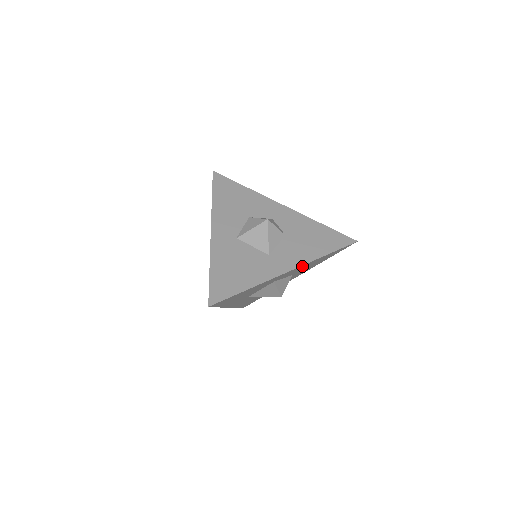
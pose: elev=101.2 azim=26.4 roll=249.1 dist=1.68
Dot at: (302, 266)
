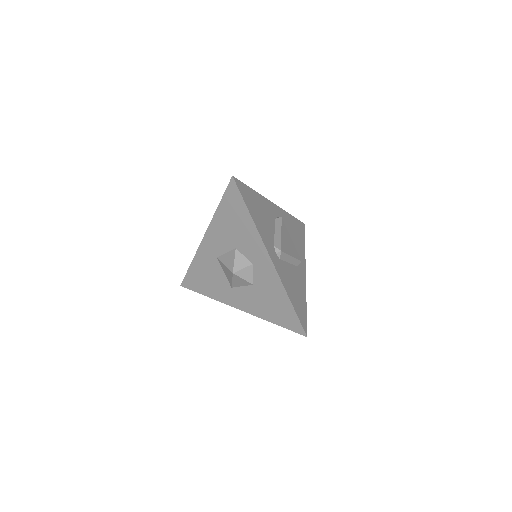
Dot at: occluded
